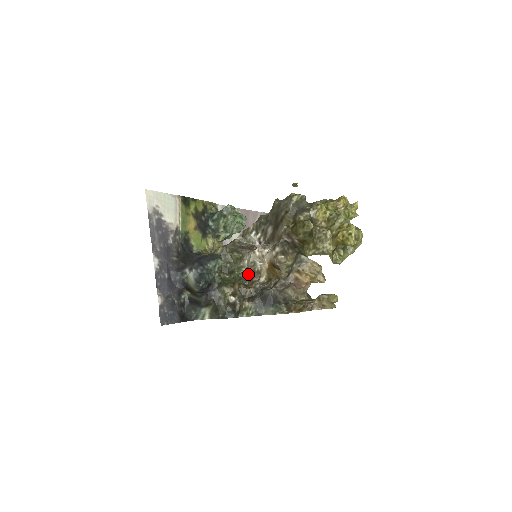
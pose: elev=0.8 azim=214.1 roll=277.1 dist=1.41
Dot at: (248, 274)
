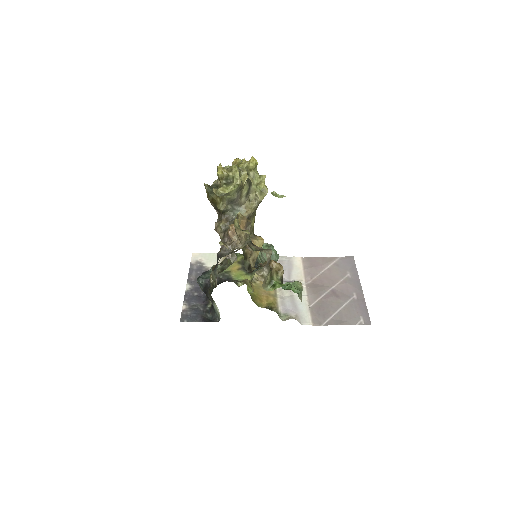
Dot at: occluded
